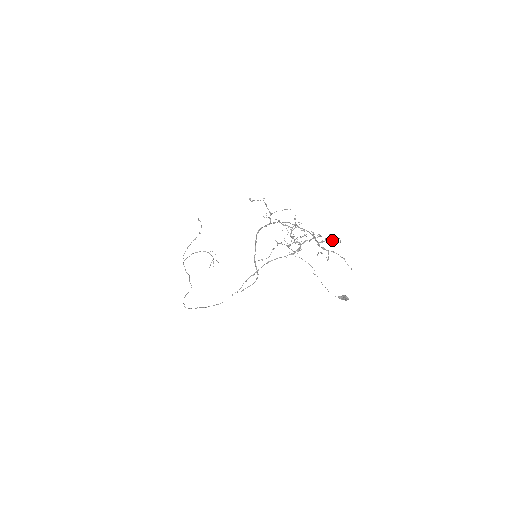
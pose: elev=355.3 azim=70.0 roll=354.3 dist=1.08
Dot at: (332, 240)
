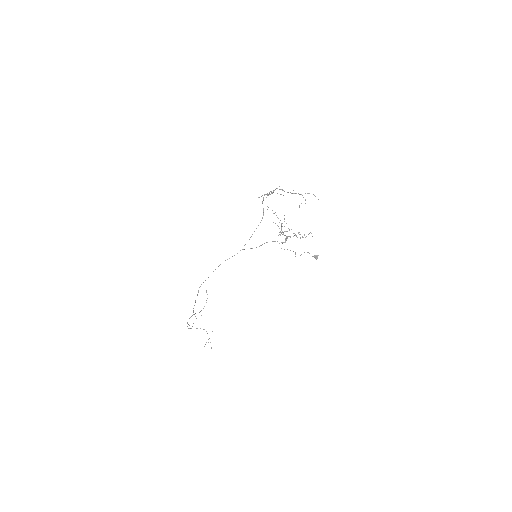
Dot at: occluded
